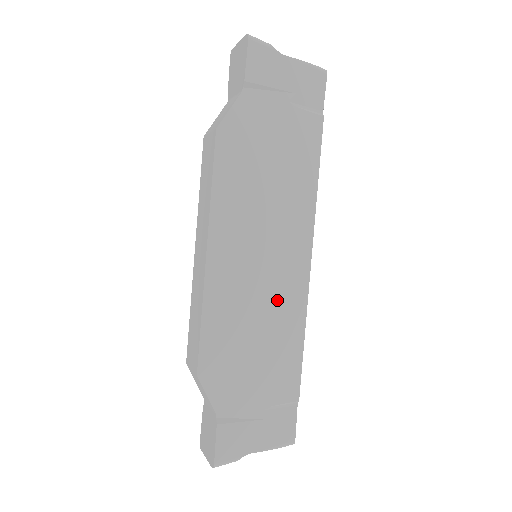
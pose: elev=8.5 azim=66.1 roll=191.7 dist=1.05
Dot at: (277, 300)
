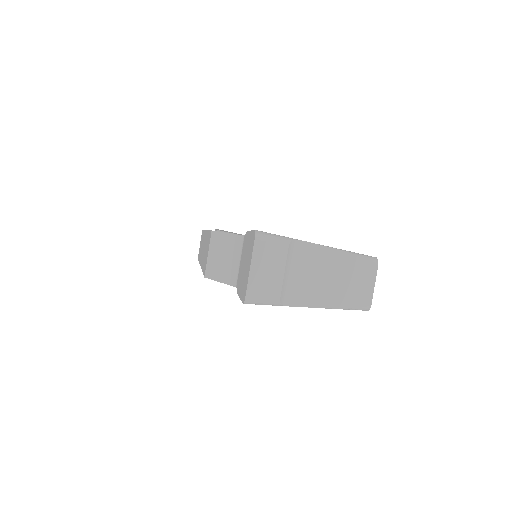
Dot at: occluded
